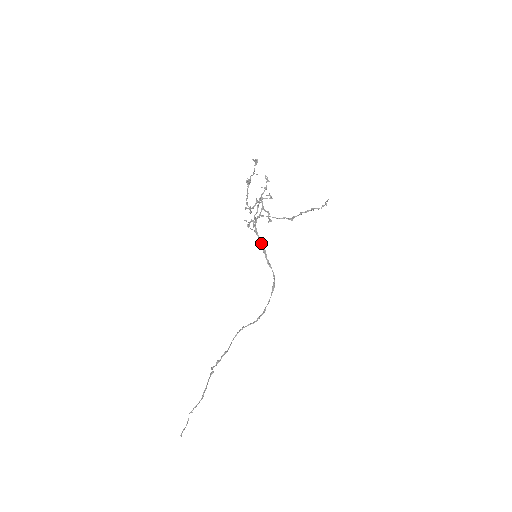
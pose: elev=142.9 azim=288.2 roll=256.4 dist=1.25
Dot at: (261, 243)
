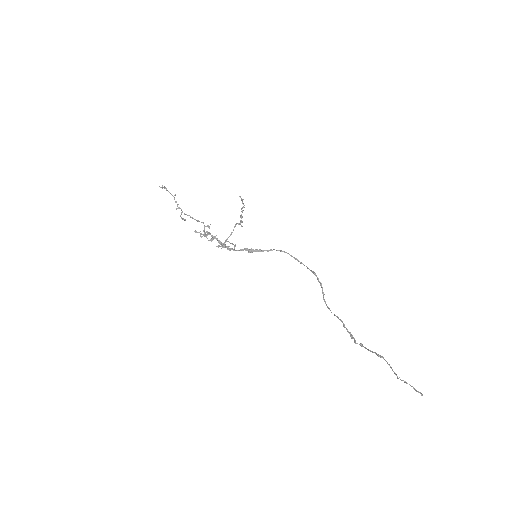
Dot at: (248, 251)
